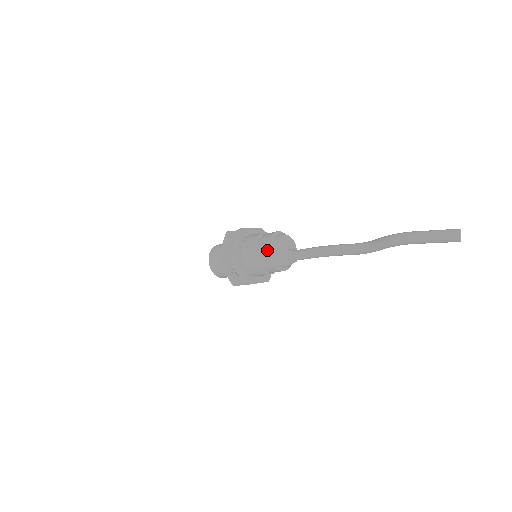
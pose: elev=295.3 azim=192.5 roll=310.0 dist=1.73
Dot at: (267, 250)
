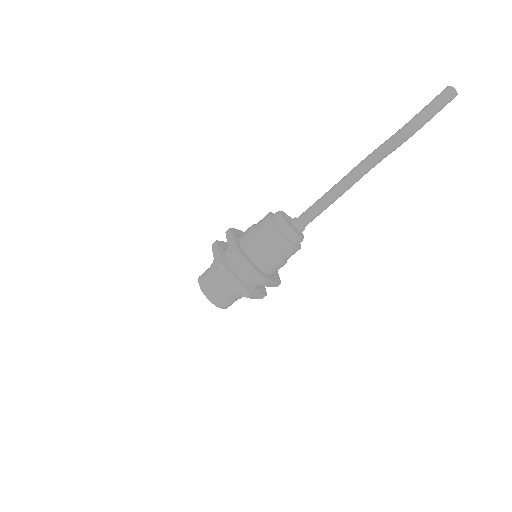
Dot at: (289, 245)
